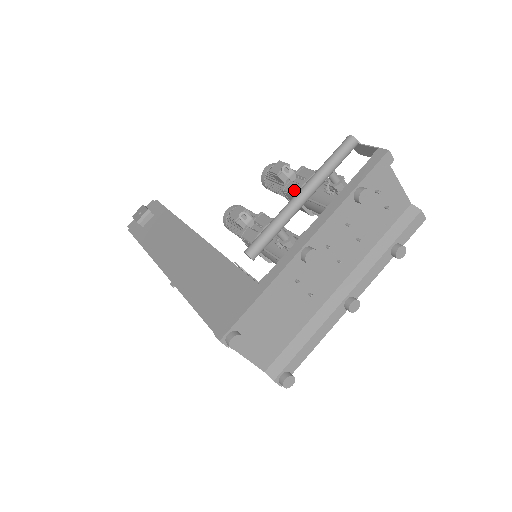
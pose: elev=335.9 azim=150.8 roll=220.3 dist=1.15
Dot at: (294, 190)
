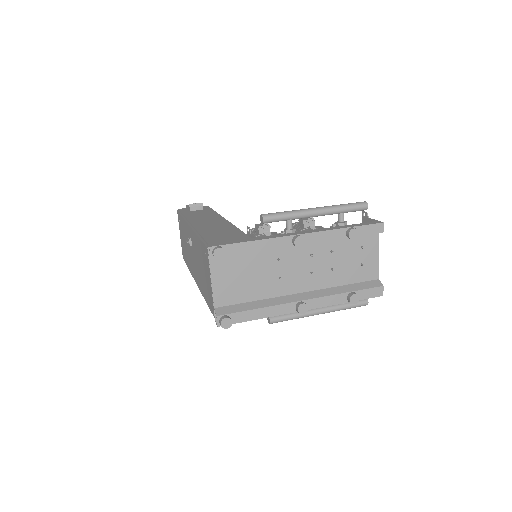
Dot at: occluded
